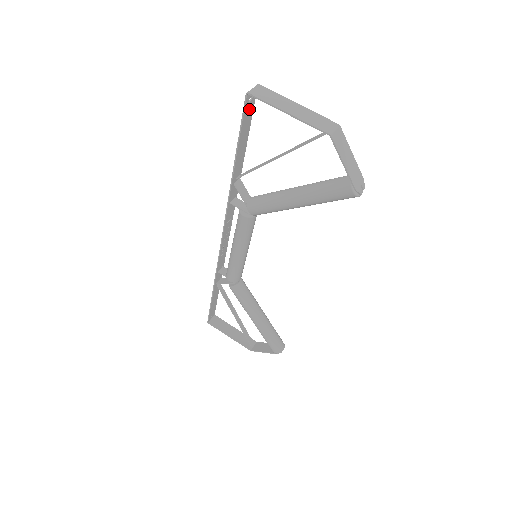
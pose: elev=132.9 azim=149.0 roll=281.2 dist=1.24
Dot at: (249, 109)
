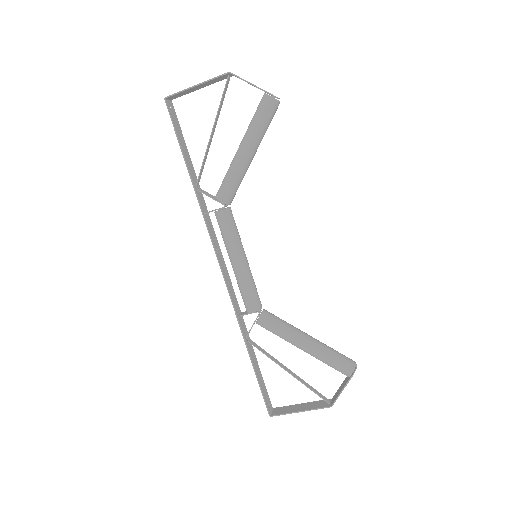
Dot at: (174, 117)
